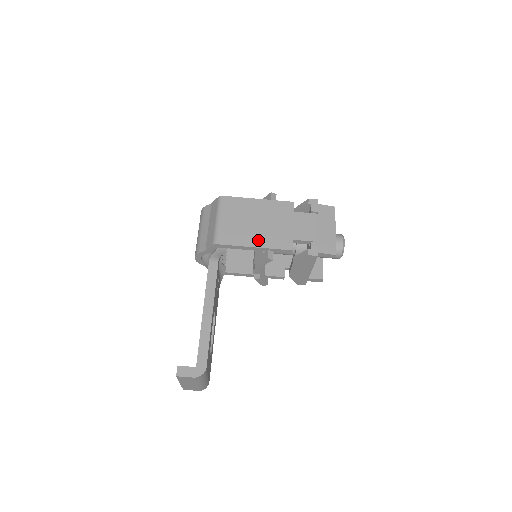
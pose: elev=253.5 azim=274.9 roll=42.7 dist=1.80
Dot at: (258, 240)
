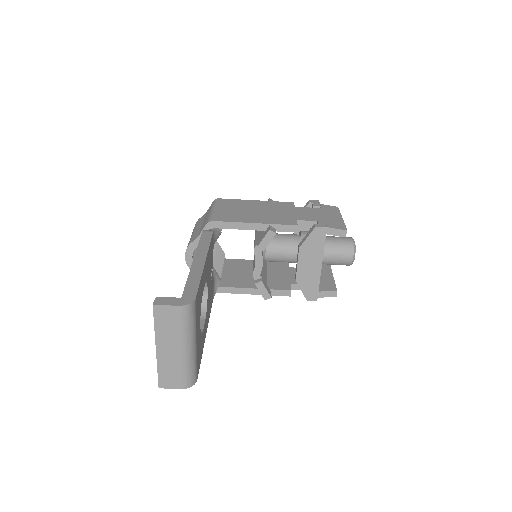
Dot at: (258, 219)
